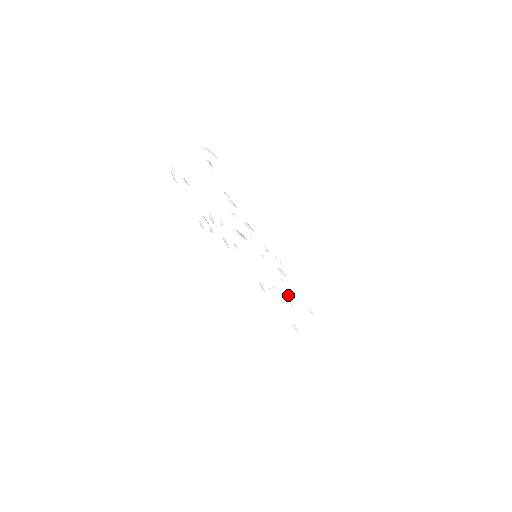
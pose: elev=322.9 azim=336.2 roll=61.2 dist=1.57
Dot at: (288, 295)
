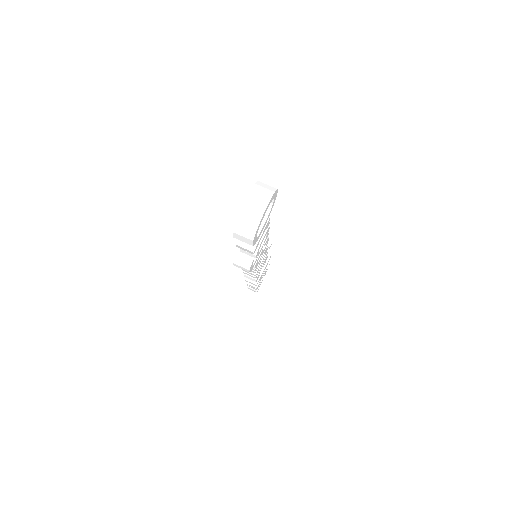
Dot at: occluded
